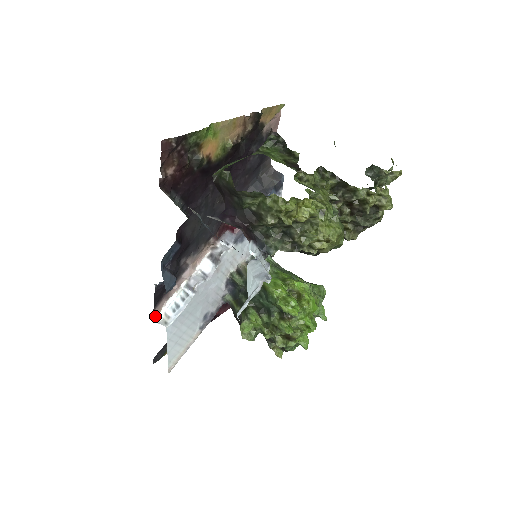
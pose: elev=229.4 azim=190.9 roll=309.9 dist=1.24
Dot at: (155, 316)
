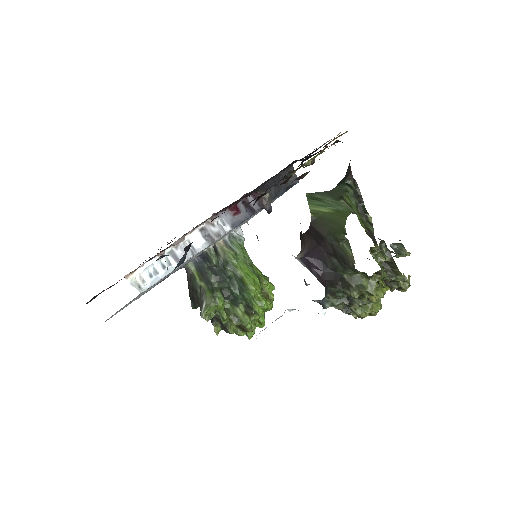
Dot at: (128, 275)
